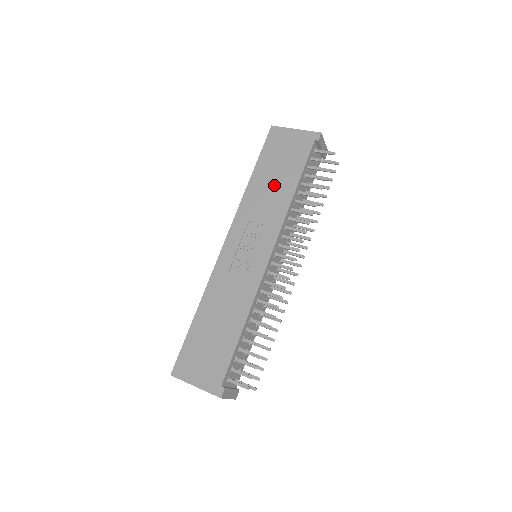
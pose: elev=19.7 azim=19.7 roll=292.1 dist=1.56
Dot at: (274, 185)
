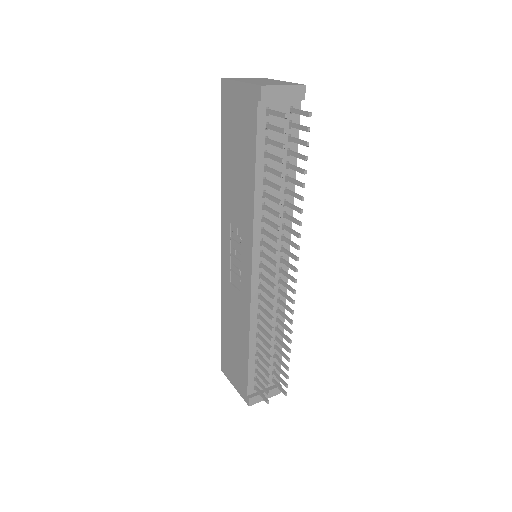
Dot at: (238, 175)
